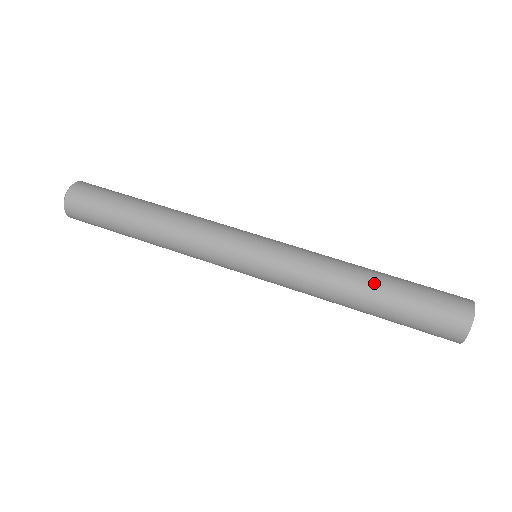
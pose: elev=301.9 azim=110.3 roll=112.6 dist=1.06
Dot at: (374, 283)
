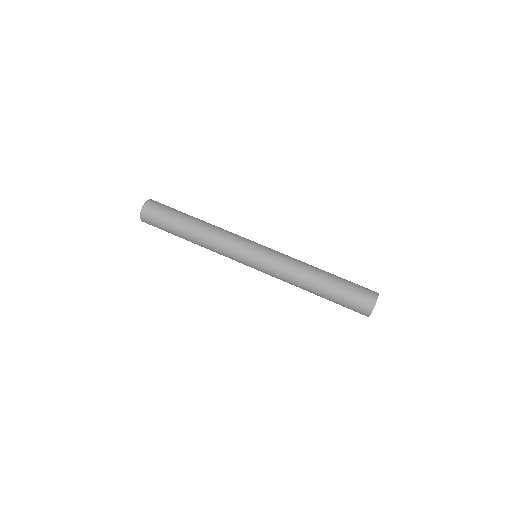
Dot at: (318, 290)
